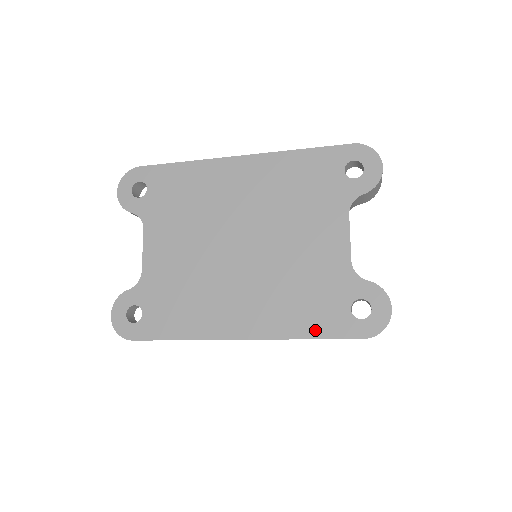
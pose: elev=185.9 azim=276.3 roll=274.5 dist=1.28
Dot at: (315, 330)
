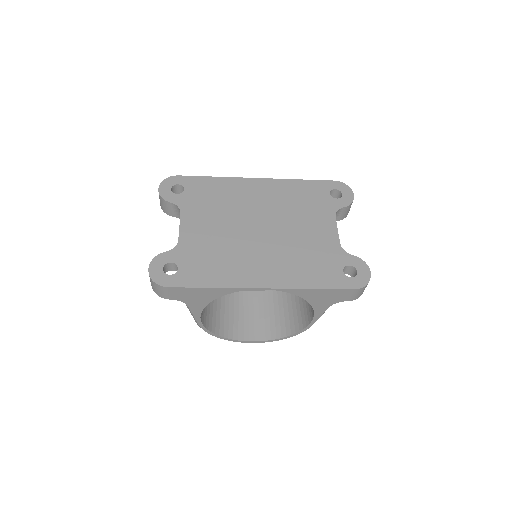
Dot at: (319, 283)
